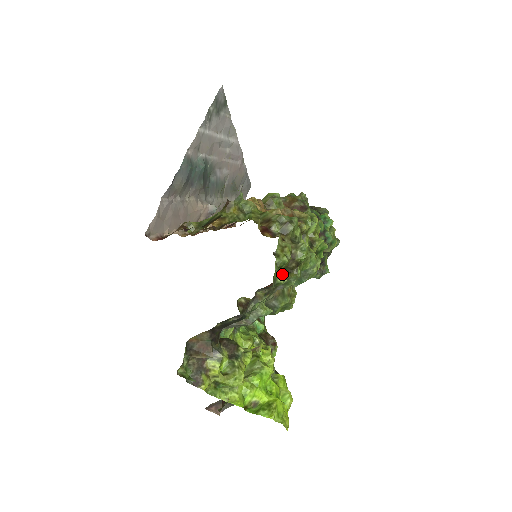
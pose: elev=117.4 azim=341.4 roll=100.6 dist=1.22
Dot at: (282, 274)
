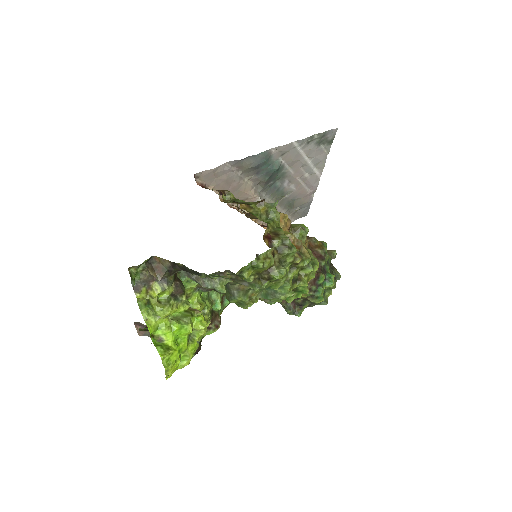
Dot at: occluded
